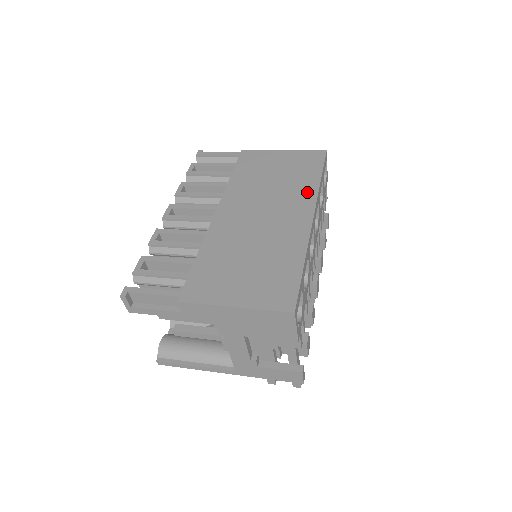
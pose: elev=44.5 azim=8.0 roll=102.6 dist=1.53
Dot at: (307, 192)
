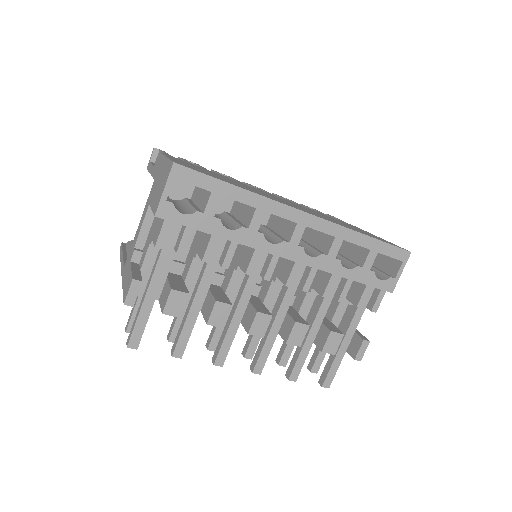
Dot at: (337, 223)
